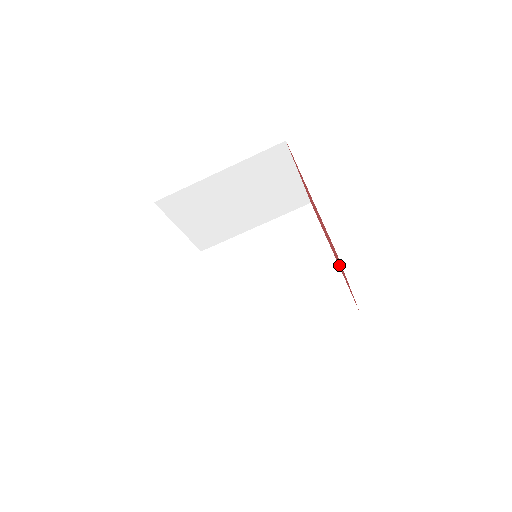
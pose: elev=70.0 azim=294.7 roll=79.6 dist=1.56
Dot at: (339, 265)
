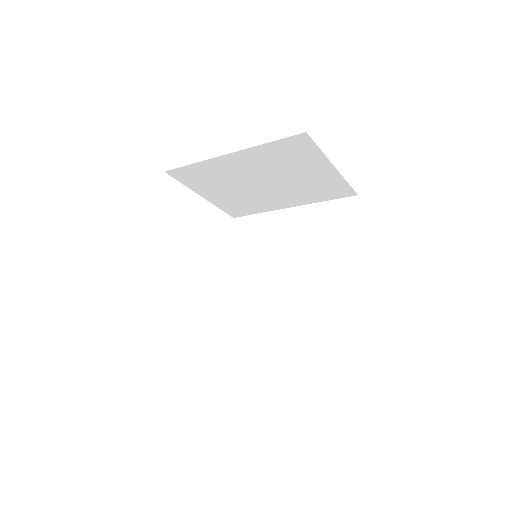
Dot at: occluded
